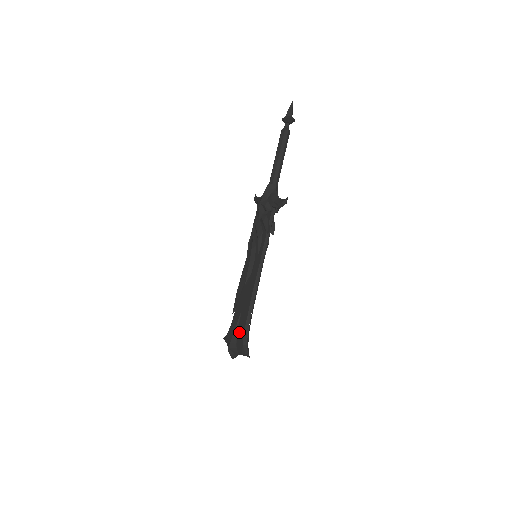
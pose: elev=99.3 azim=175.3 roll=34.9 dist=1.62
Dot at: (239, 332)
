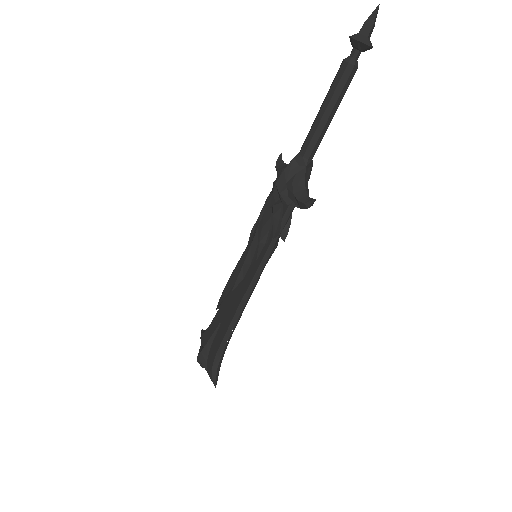
Dot at: (213, 345)
